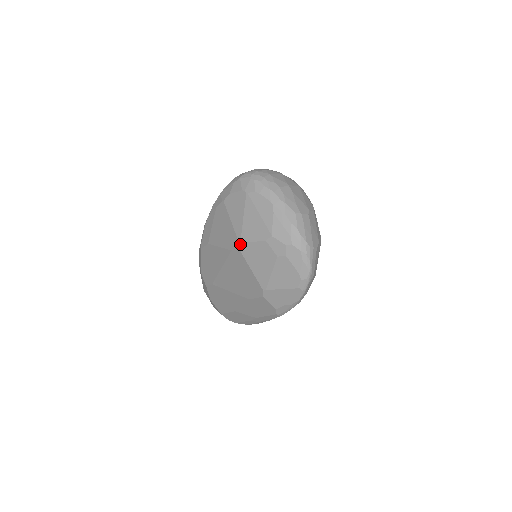
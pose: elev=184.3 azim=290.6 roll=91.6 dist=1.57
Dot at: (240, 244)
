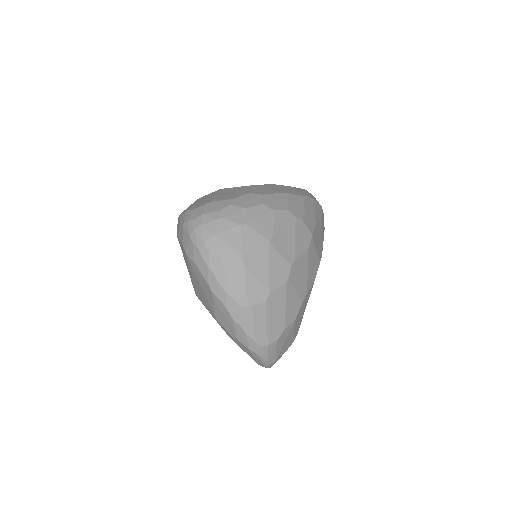
Dot at: occluded
